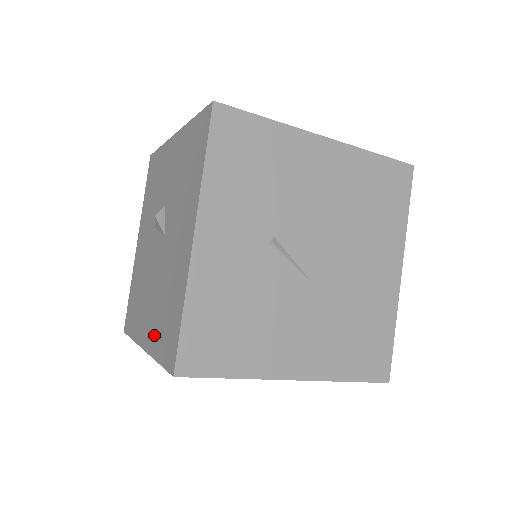
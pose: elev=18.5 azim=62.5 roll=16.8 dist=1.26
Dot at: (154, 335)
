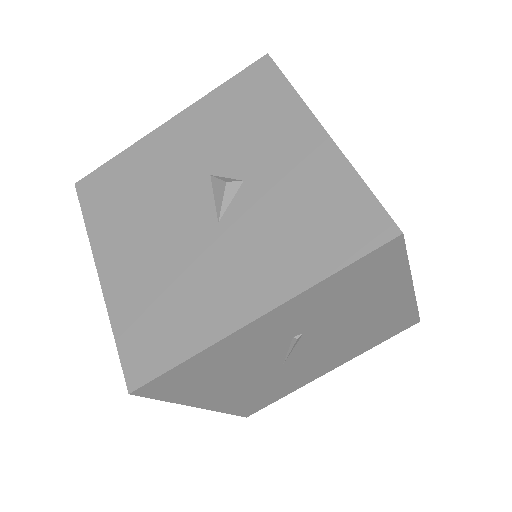
Dot at: (127, 296)
